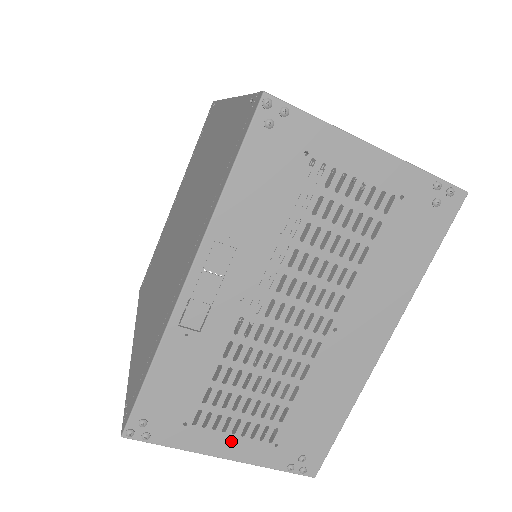
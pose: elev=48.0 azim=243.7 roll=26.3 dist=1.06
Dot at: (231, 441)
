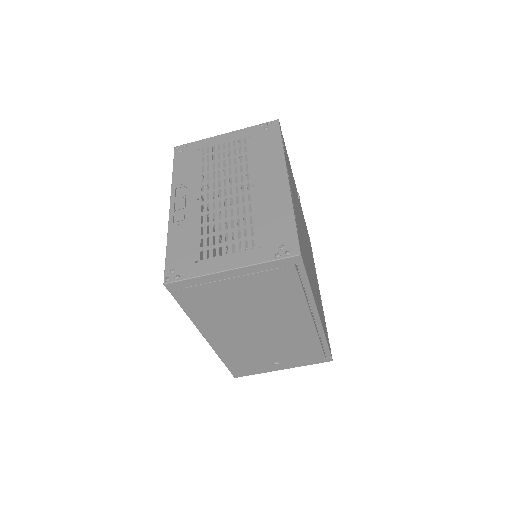
Dot at: (228, 259)
